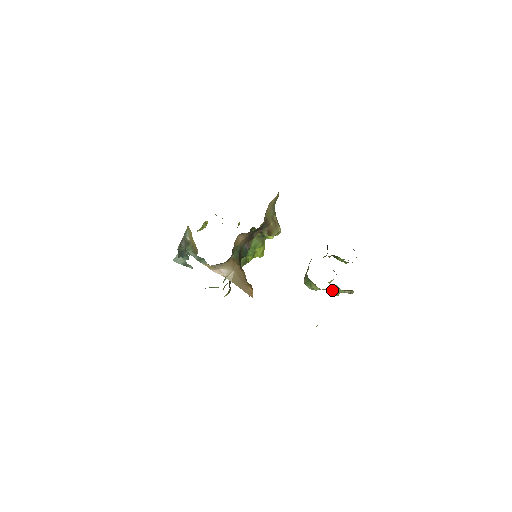
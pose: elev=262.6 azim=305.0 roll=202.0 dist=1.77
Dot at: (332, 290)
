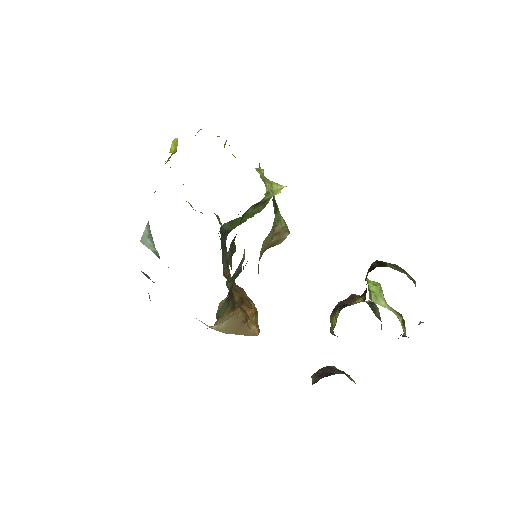
Dot at: occluded
